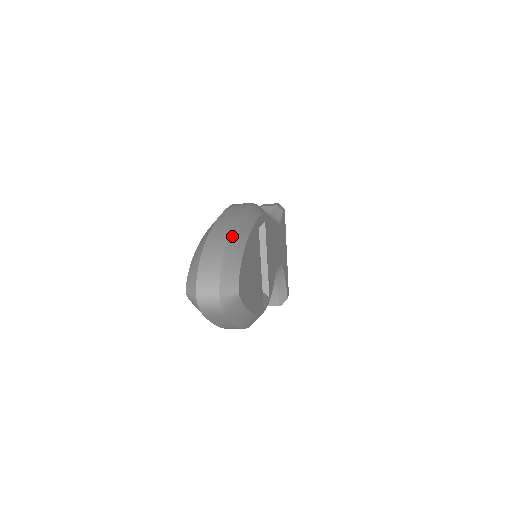
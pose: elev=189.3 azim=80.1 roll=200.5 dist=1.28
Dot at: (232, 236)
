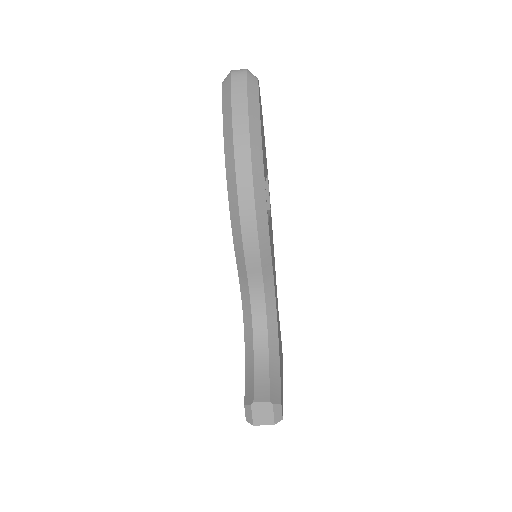
Dot at: occluded
